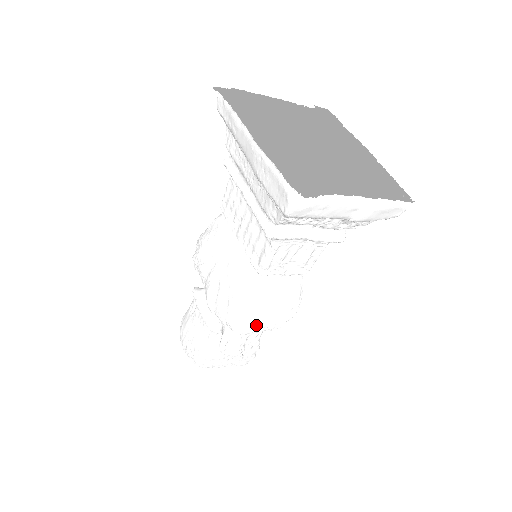
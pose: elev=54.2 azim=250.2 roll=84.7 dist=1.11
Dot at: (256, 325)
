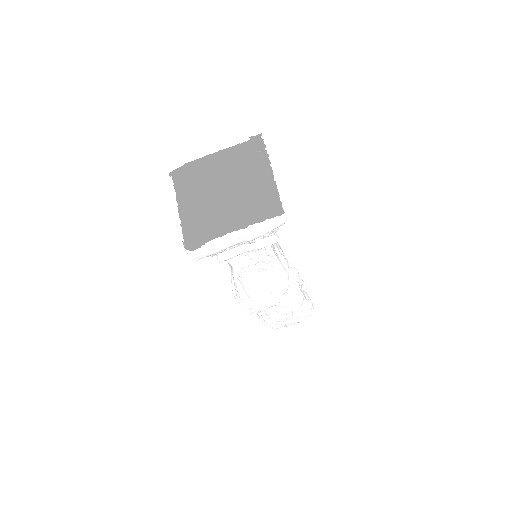
Dot at: (258, 307)
